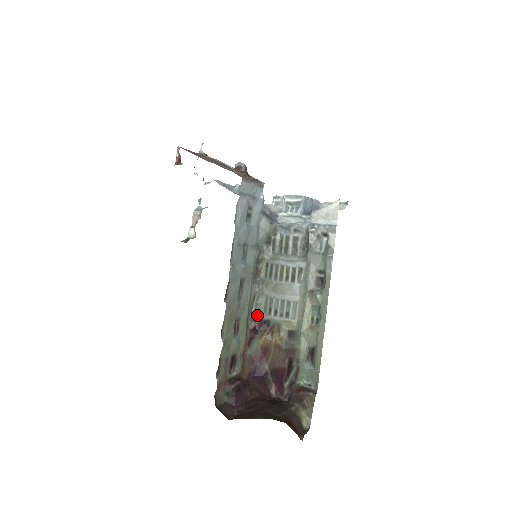
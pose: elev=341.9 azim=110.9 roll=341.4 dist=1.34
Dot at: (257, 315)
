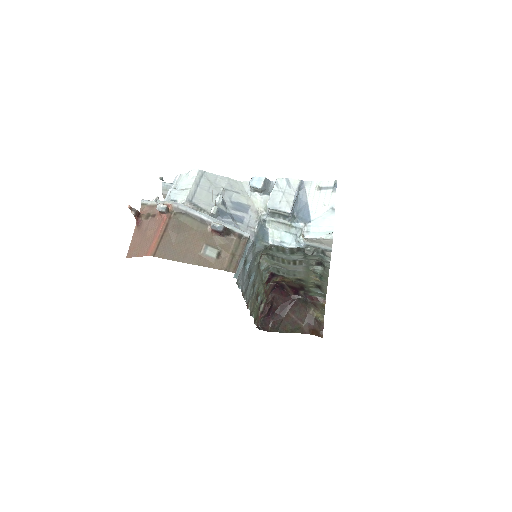
Dot at: (267, 271)
